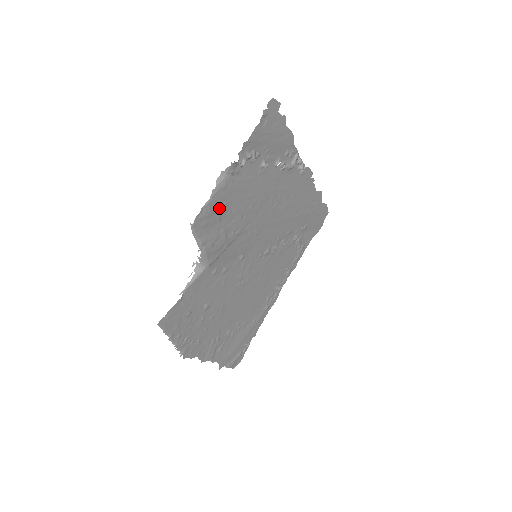
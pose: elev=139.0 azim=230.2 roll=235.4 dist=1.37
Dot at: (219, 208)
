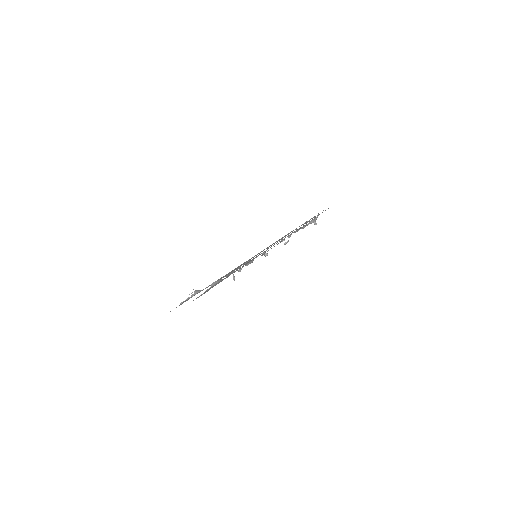
Dot at: occluded
